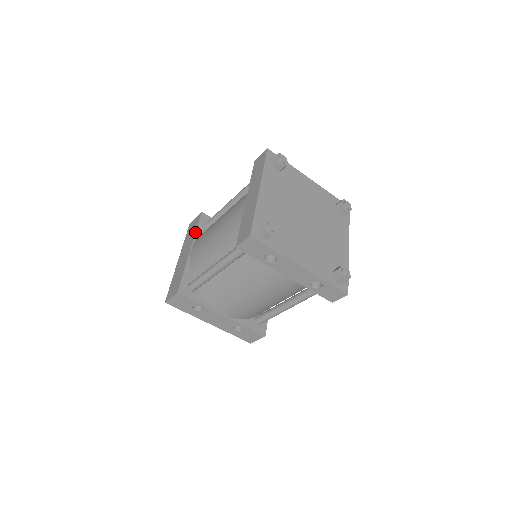
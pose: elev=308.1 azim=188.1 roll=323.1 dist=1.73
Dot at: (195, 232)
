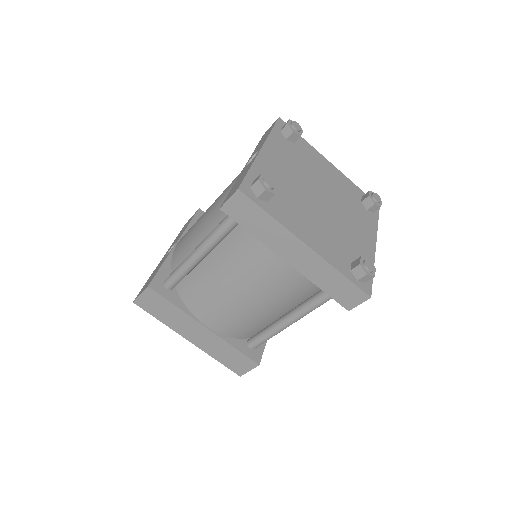
Dot at: (180, 310)
